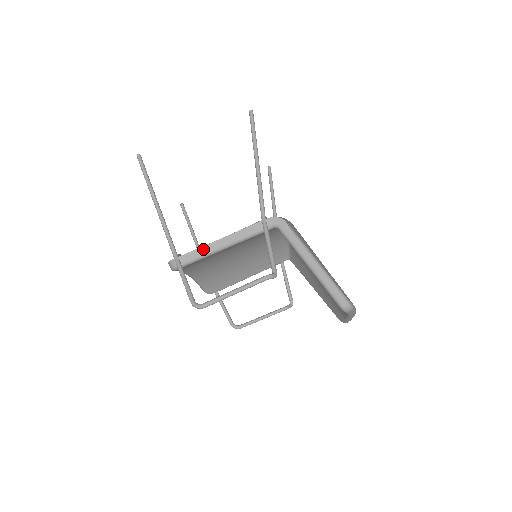
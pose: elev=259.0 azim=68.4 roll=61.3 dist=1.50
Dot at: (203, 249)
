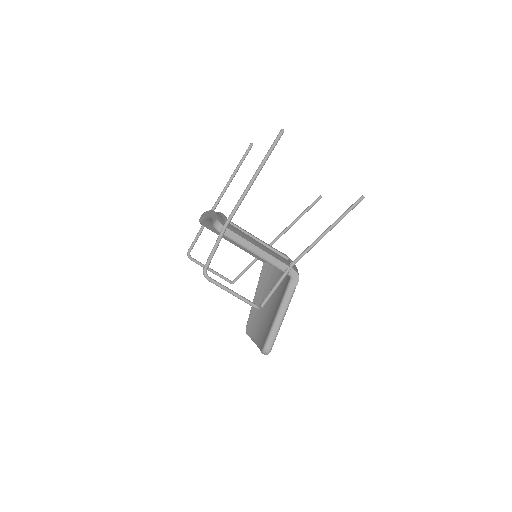
Dot at: (245, 241)
